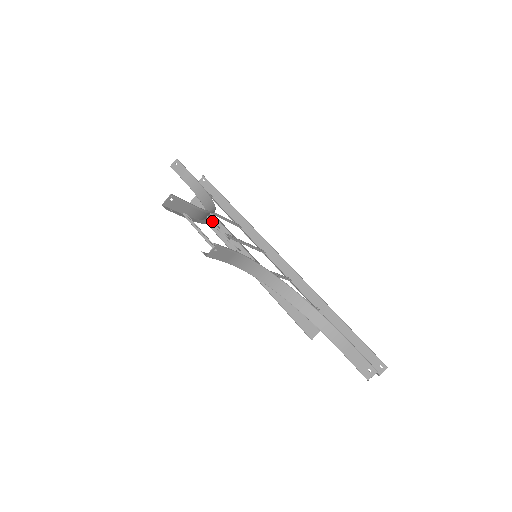
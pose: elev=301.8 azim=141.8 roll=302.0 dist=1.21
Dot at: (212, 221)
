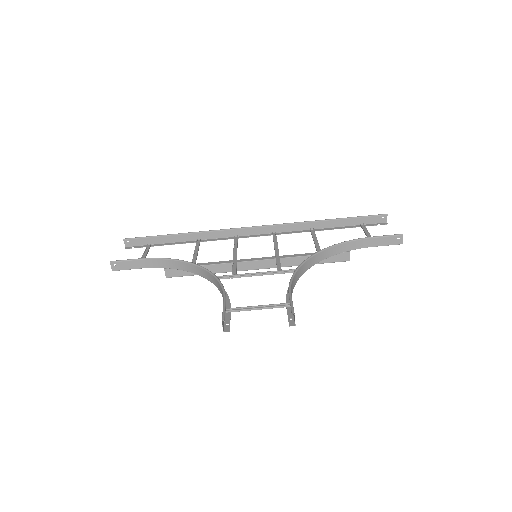
Dot at: occluded
